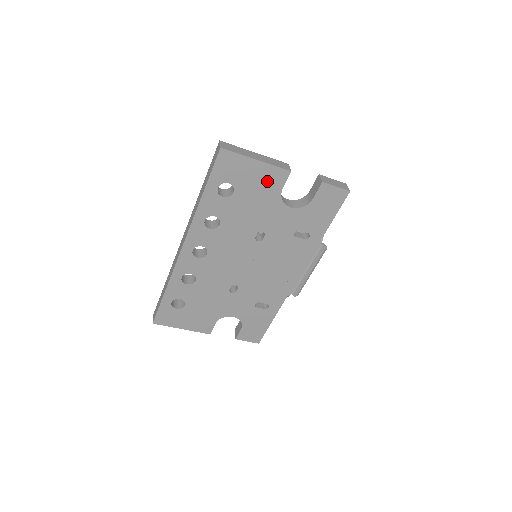
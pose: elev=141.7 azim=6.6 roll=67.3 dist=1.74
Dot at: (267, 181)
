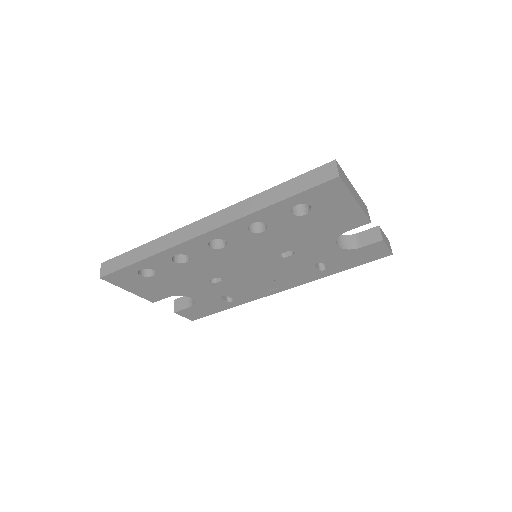
Dot at: (344, 220)
